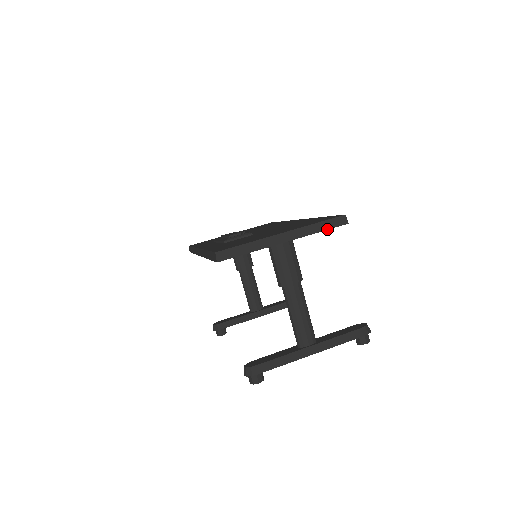
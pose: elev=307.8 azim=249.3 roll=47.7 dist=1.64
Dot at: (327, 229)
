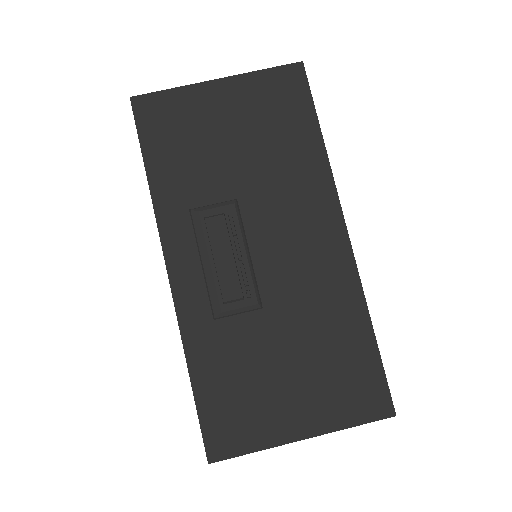
Dot at: occluded
